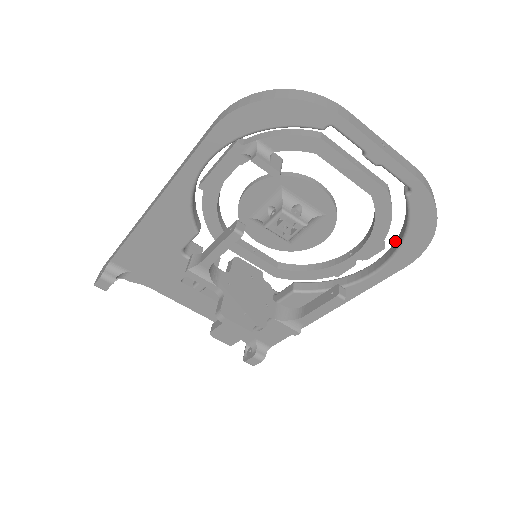
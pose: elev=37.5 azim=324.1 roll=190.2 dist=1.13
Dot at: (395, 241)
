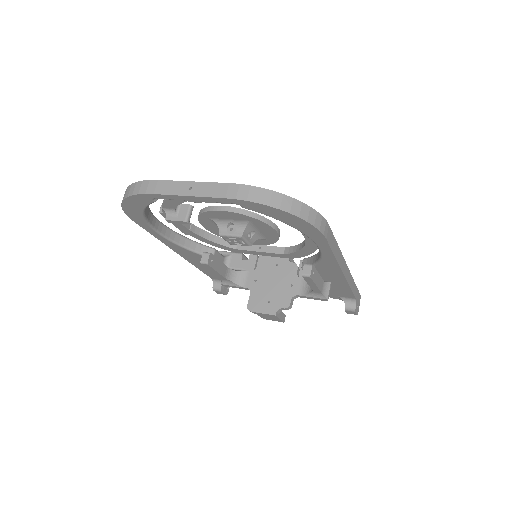
Dot at: occluded
